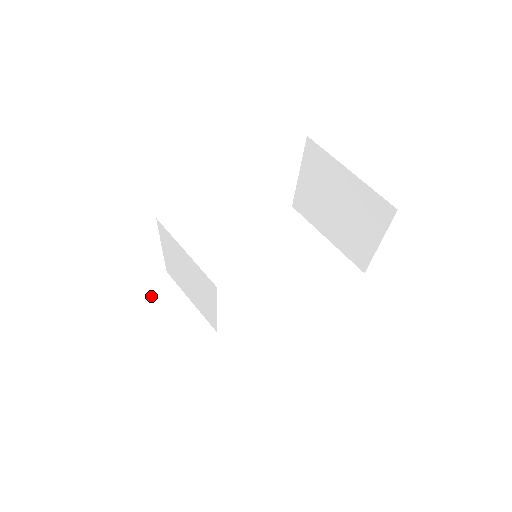
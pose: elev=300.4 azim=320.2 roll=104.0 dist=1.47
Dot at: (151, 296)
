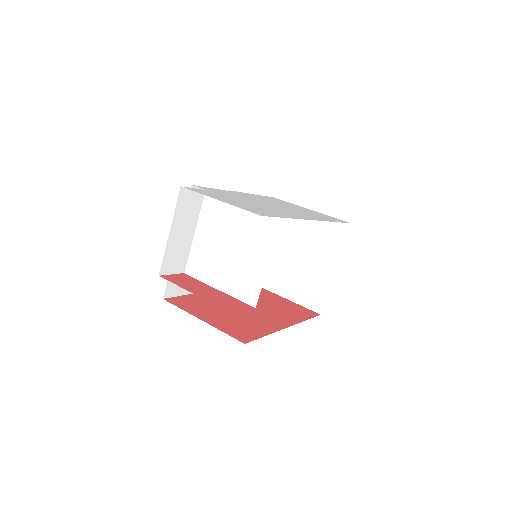
Dot at: (184, 203)
